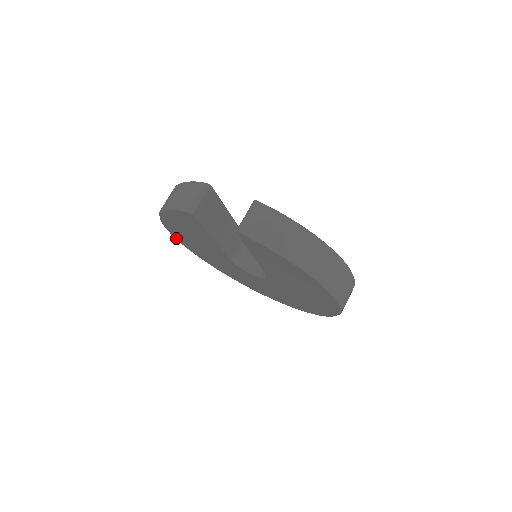
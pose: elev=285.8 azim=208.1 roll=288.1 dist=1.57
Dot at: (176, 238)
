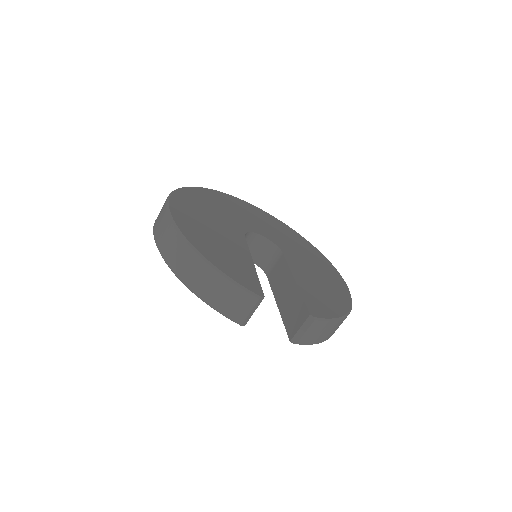
Dot at: occluded
